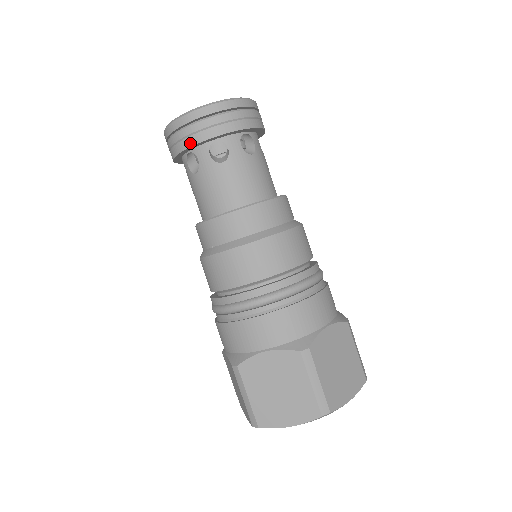
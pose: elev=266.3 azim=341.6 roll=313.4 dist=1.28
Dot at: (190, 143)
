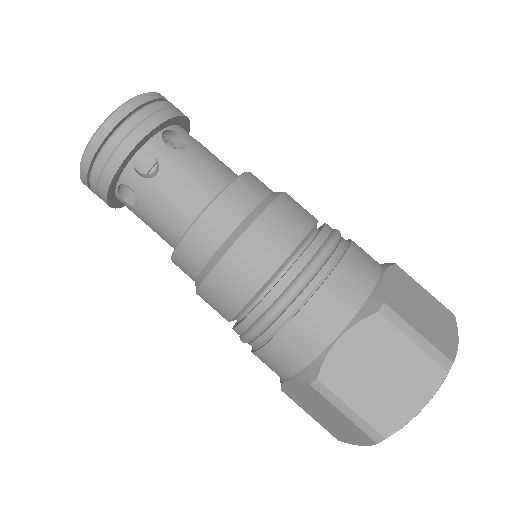
Dot at: (105, 202)
